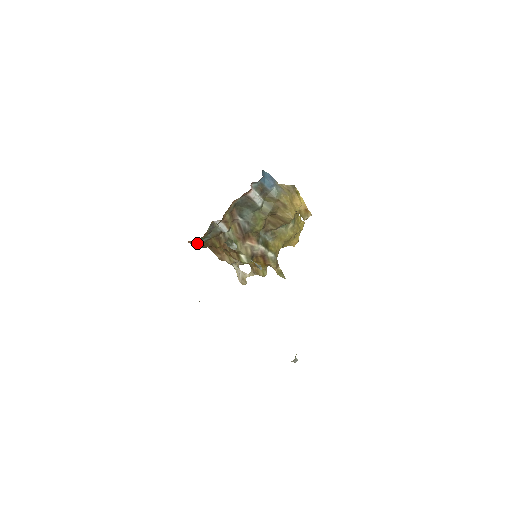
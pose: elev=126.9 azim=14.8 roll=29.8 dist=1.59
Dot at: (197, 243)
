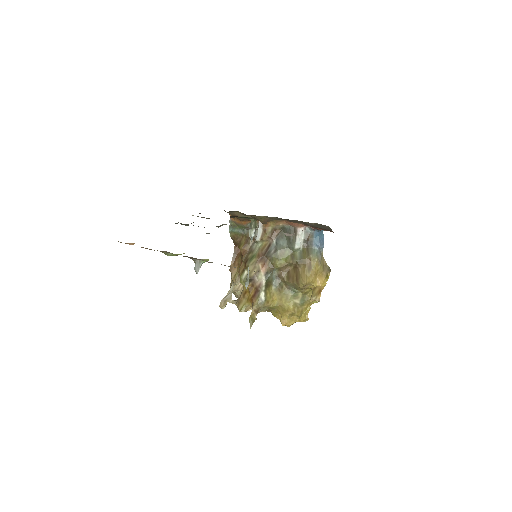
Dot at: (233, 227)
